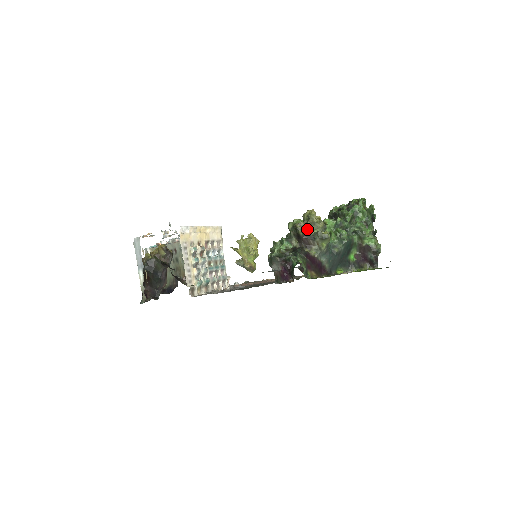
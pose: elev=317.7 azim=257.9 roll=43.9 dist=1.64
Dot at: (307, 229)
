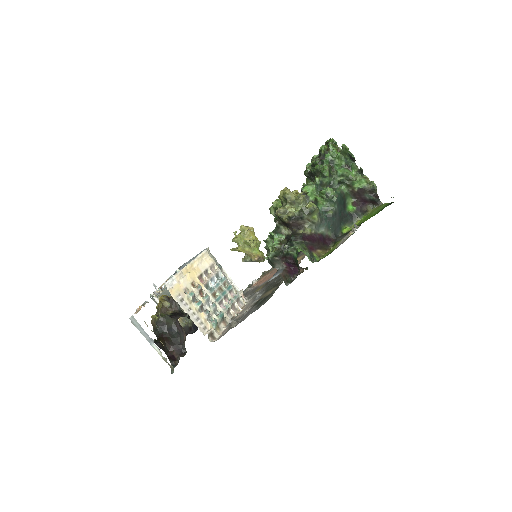
Dot at: (289, 212)
